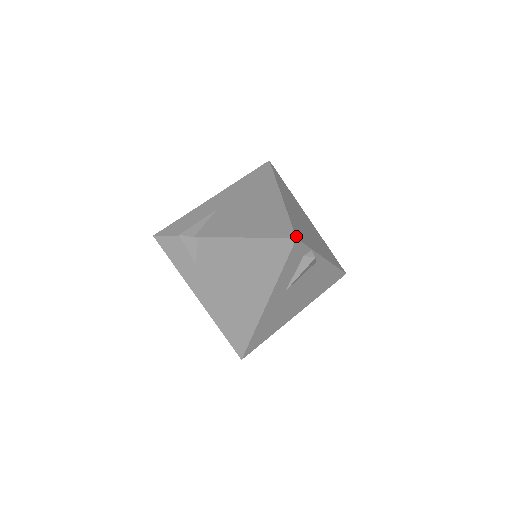
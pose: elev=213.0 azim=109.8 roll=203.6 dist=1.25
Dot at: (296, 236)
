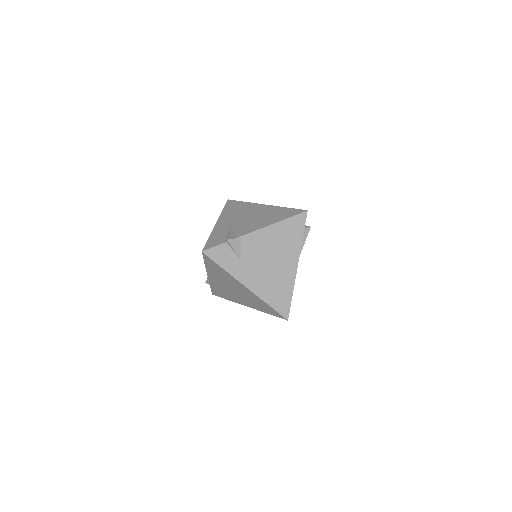
Dot at: (305, 210)
